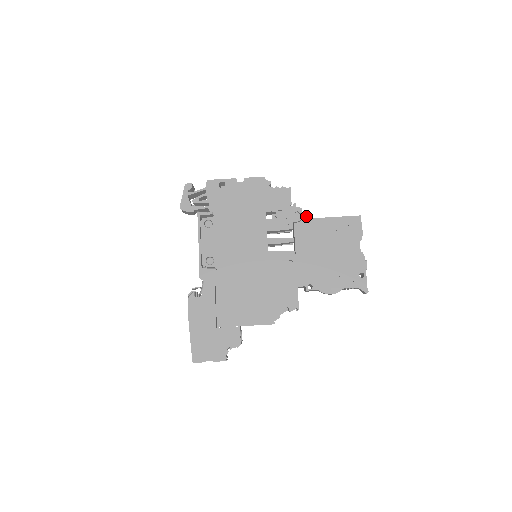
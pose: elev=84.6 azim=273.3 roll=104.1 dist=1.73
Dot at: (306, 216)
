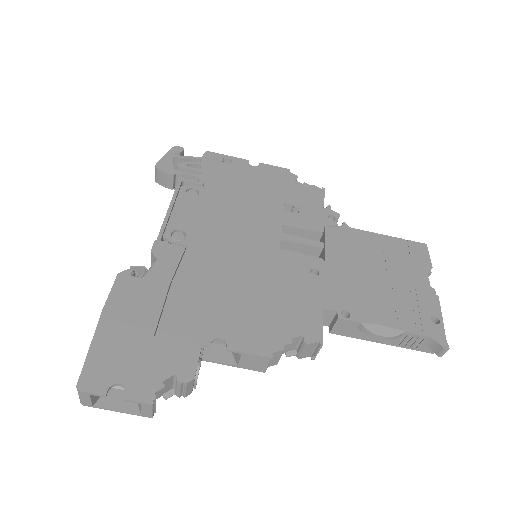
Dot at: (345, 223)
